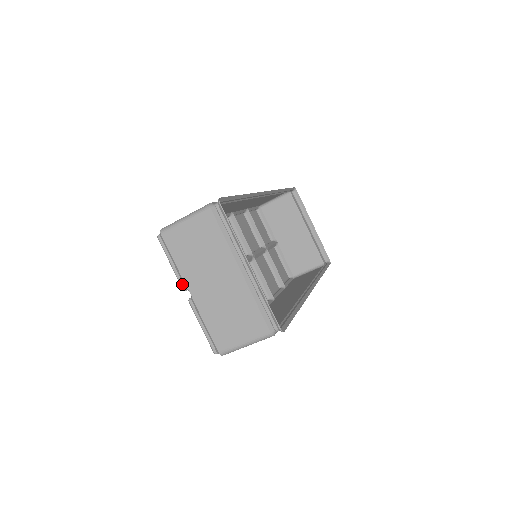
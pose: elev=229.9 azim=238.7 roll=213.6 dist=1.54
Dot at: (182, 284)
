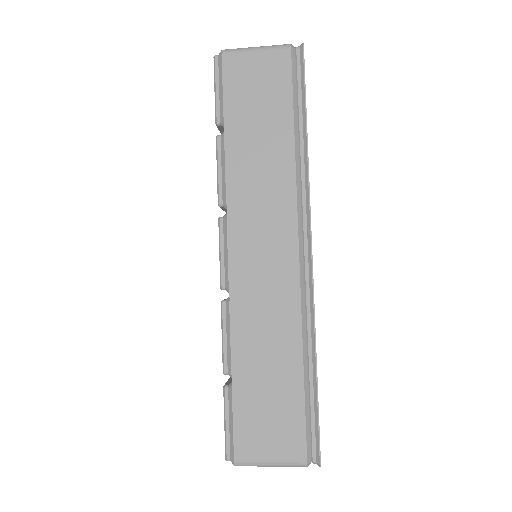
Dot at: occluded
